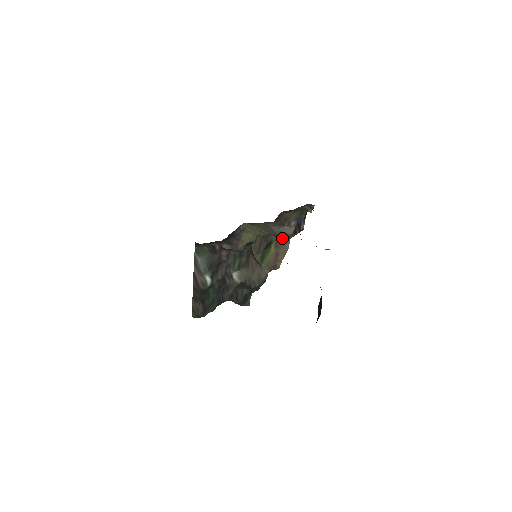
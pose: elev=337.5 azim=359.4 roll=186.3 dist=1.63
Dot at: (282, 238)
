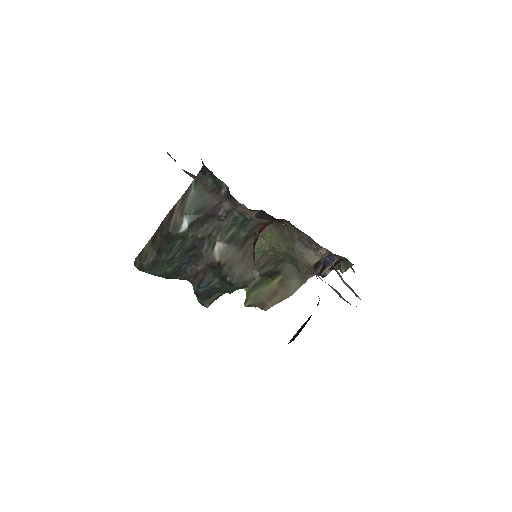
Dot at: (293, 278)
